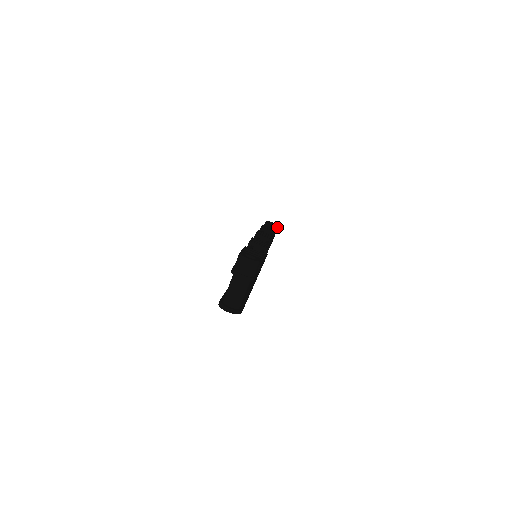
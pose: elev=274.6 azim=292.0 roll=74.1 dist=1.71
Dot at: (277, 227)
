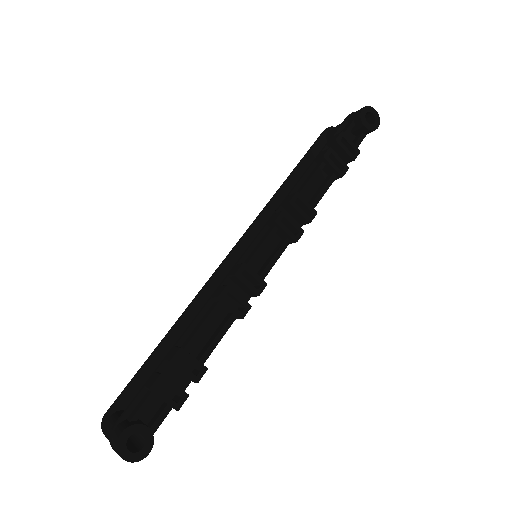
Dot at: (374, 129)
